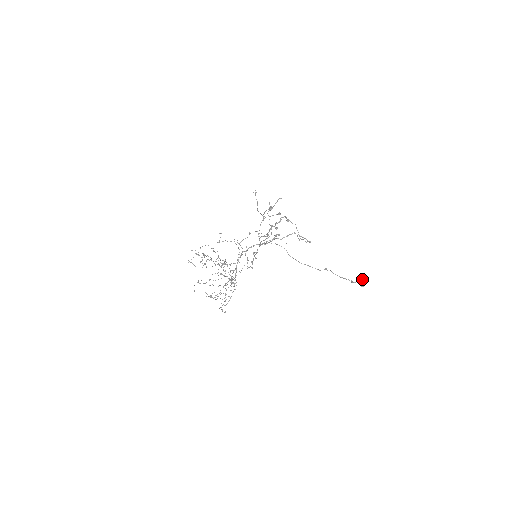
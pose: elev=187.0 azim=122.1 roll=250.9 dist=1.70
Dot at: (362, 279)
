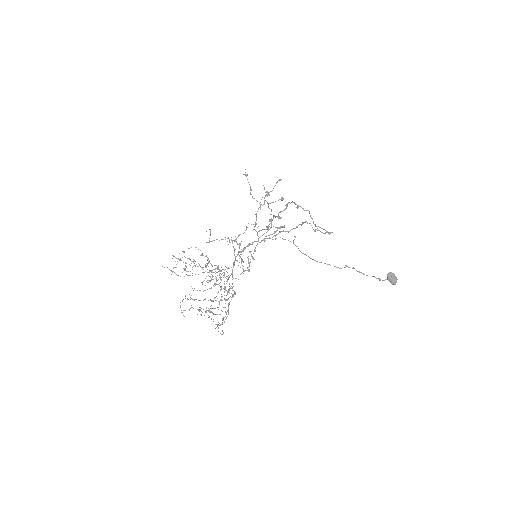
Dot at: (393, 275)
